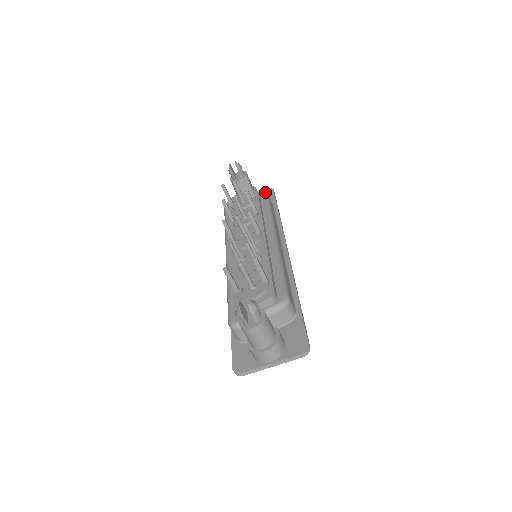
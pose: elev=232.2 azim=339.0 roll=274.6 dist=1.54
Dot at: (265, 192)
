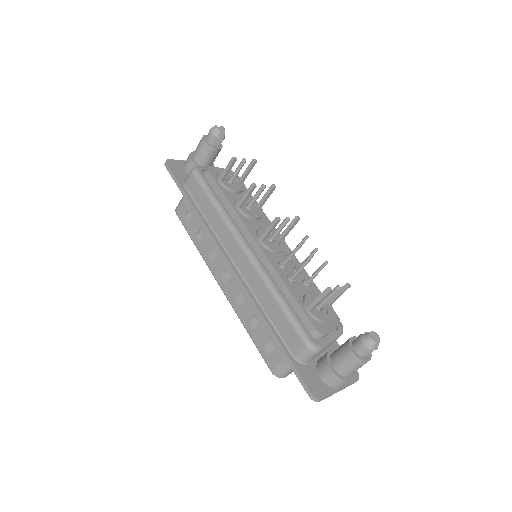
Dot at: occluded
